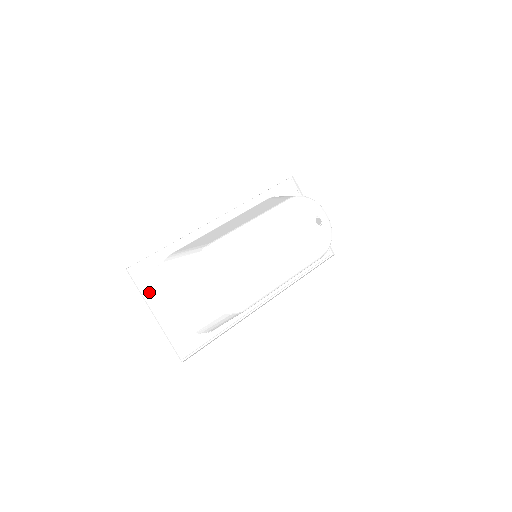
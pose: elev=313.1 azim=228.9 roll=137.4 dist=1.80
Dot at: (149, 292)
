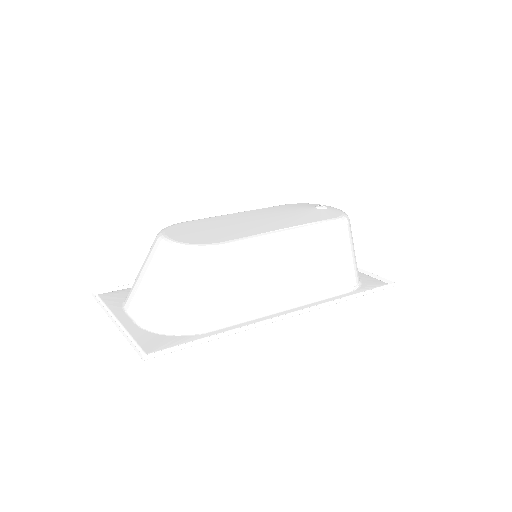
Dot at: (114, 306)
